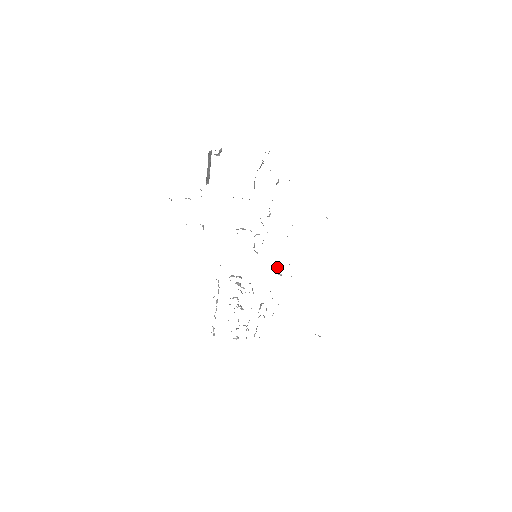
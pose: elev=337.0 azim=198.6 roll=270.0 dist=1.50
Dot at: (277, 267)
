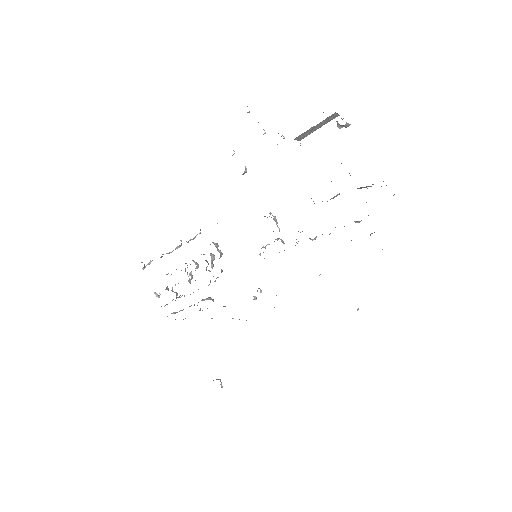
Dot at: occluded
